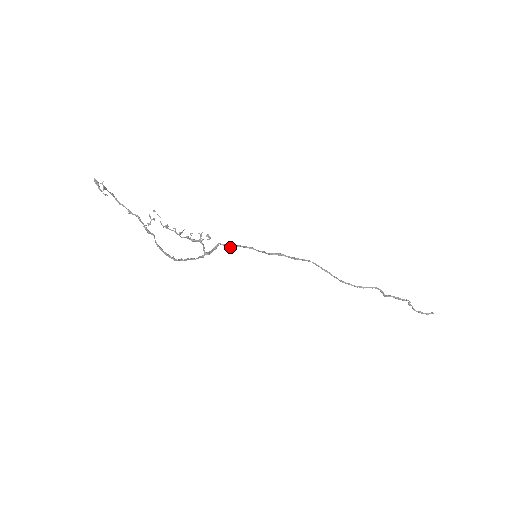
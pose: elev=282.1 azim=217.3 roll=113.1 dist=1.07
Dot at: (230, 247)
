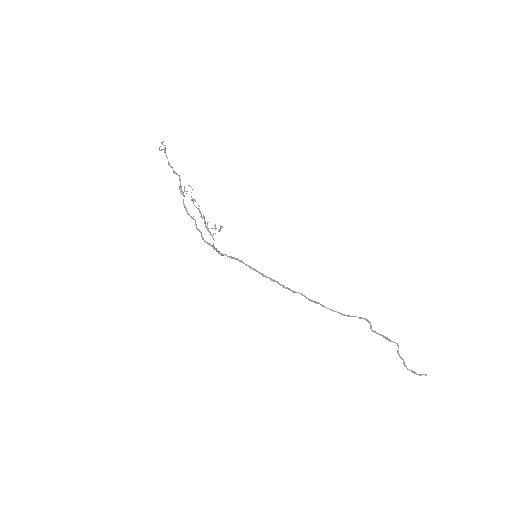
Dot at: (234, 258)
